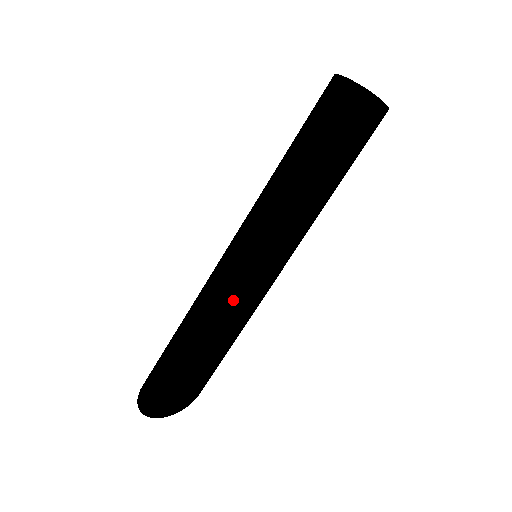
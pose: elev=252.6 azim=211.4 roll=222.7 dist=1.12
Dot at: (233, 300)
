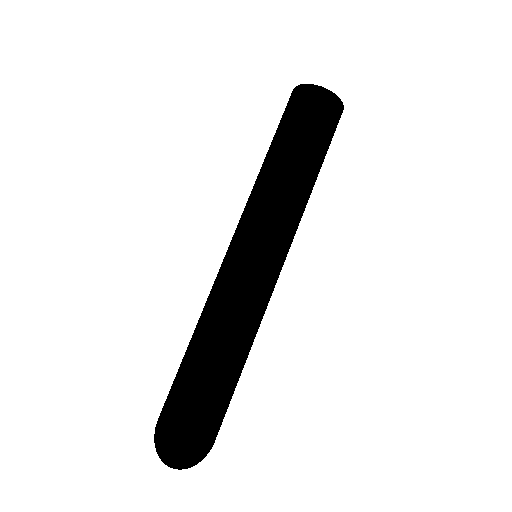
Dot at: (259, 301)
